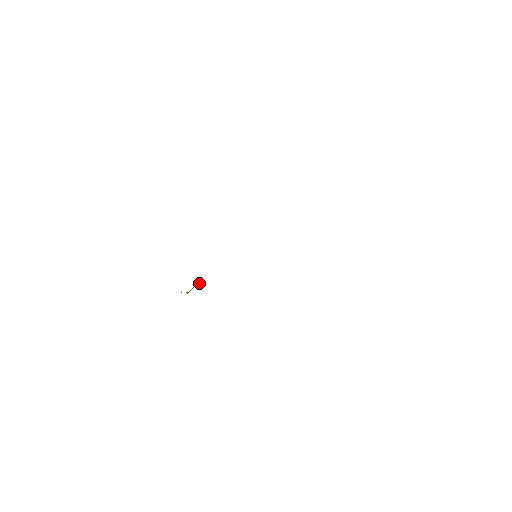
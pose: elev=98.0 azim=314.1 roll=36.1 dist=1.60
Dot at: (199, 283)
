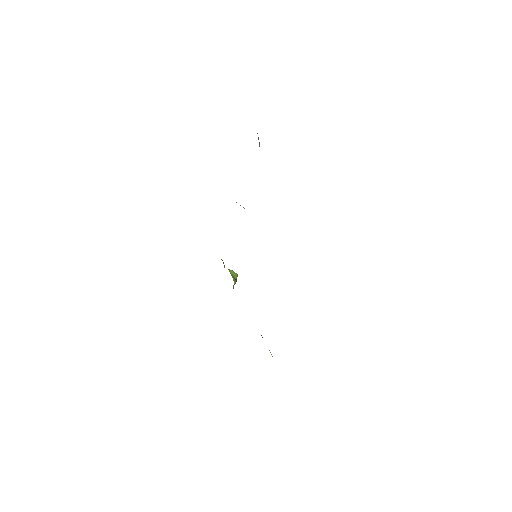
Dot at: (234, 282)
